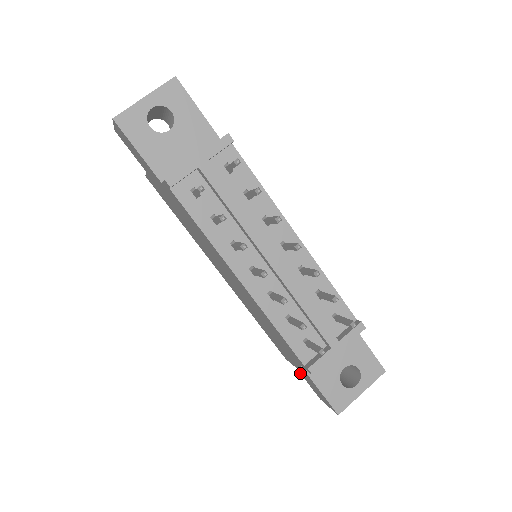
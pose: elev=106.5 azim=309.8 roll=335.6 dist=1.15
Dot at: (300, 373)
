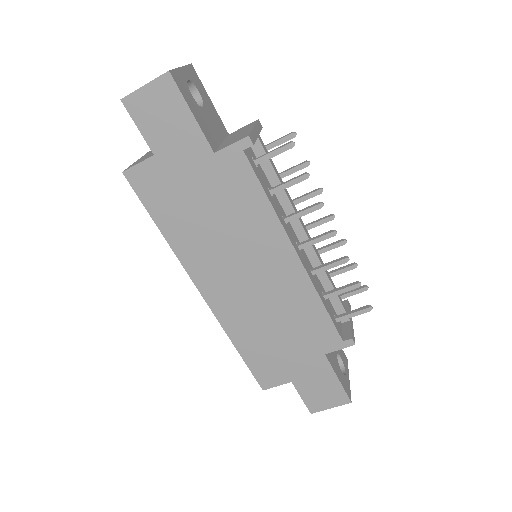
Dot at: (295, 387)
